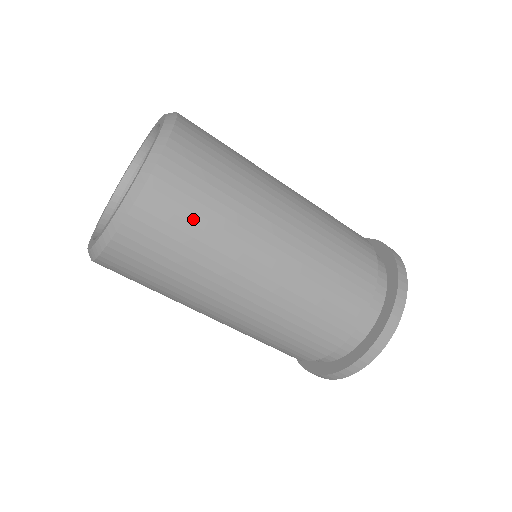
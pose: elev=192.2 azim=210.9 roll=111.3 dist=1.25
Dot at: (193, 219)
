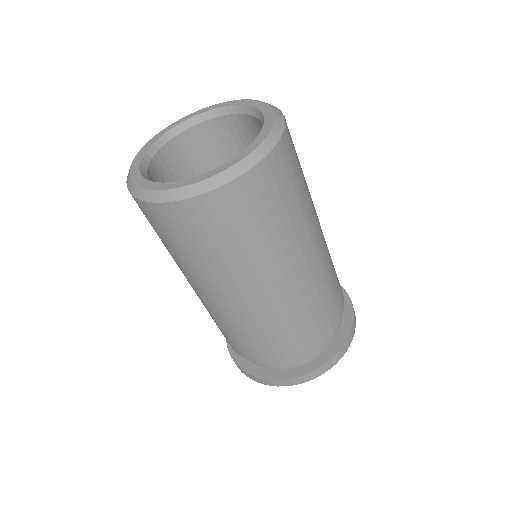
Dot at: (279, 204)
